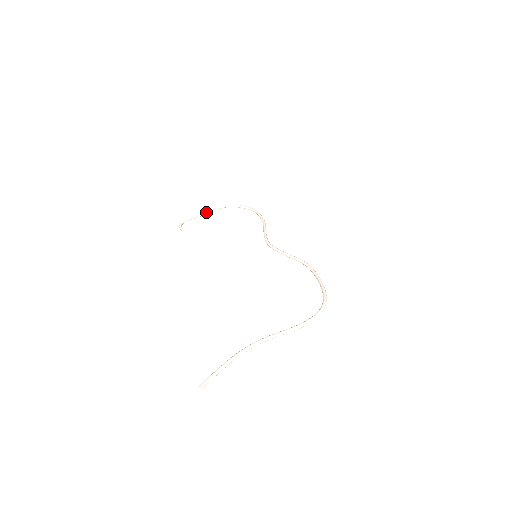
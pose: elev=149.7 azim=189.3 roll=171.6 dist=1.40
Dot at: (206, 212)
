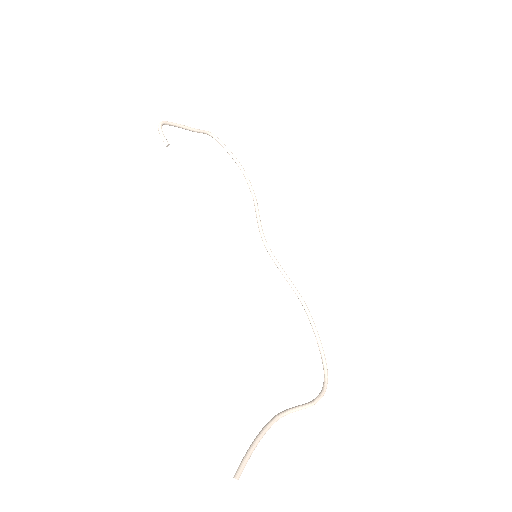
Dot at: (191, 128)
